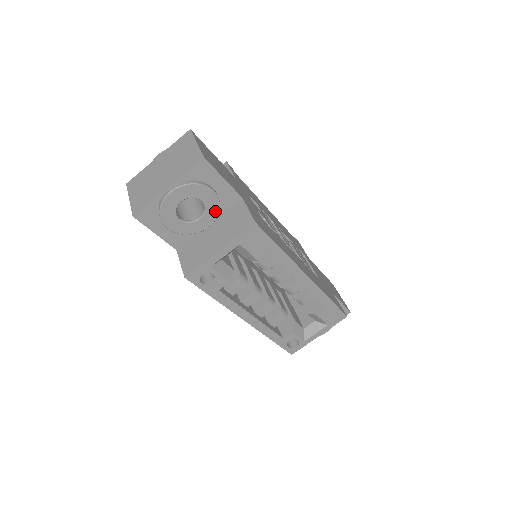
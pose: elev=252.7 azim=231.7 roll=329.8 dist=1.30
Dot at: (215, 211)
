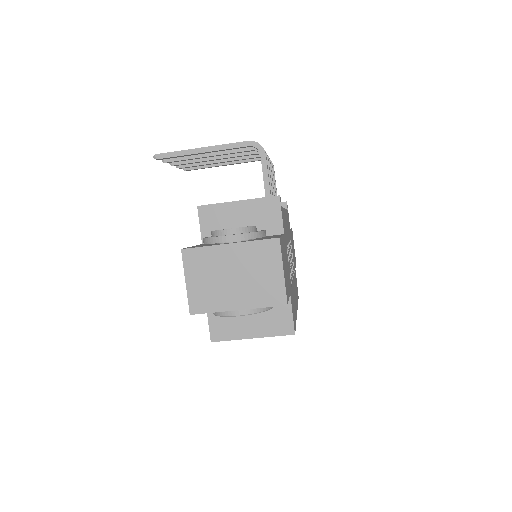
Dot at: occluded
